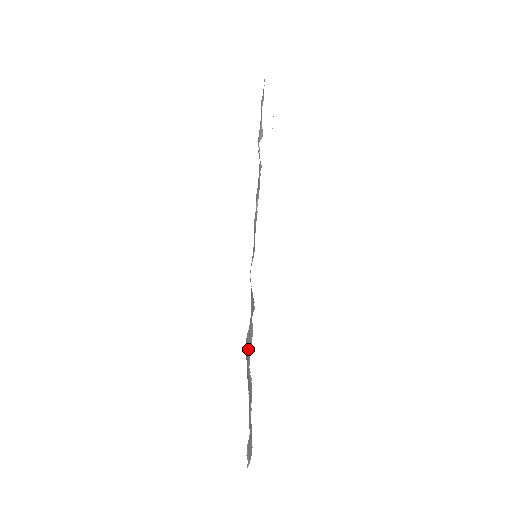
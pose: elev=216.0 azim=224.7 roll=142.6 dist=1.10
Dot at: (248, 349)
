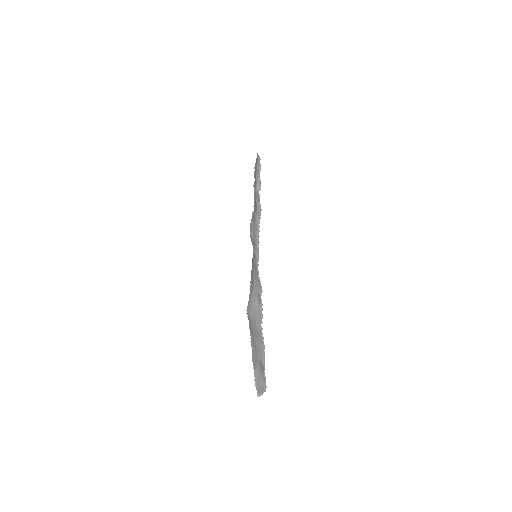
Dot at: (256, 317)
